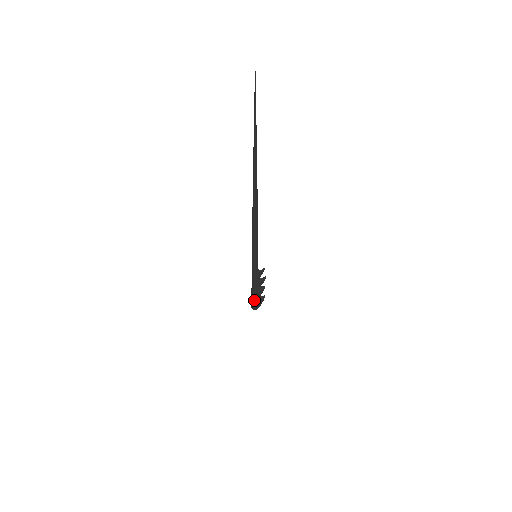
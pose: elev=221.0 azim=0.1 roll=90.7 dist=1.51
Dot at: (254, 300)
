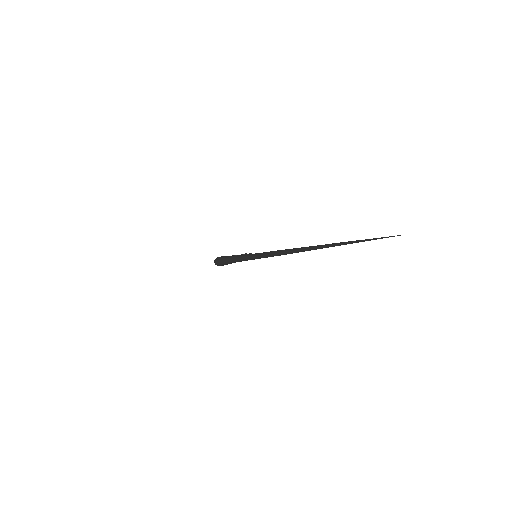
Dot at: occluded
